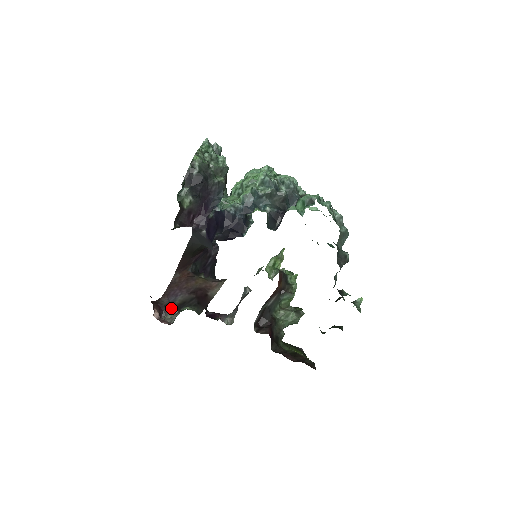
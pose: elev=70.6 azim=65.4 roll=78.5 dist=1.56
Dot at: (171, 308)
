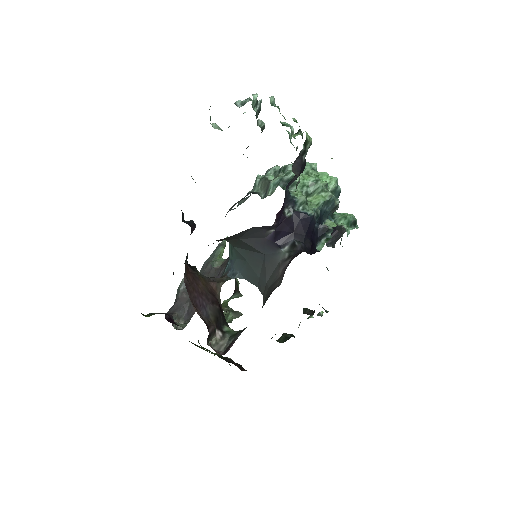
Dot at: (215, 329)
